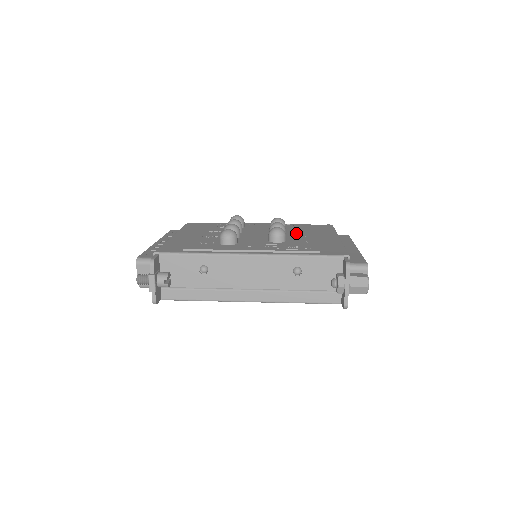
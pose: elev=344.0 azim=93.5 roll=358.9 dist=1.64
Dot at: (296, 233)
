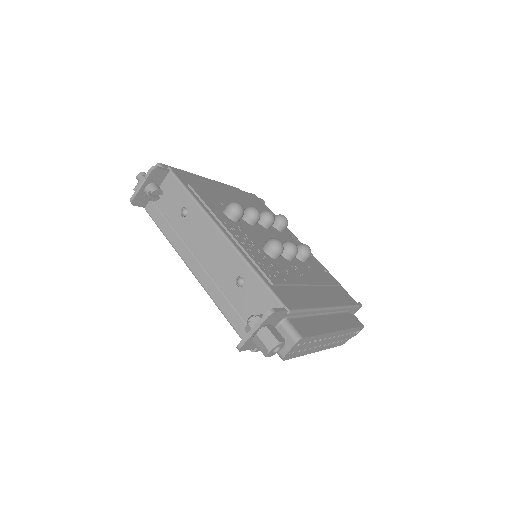
Dot at: (304, 269)
